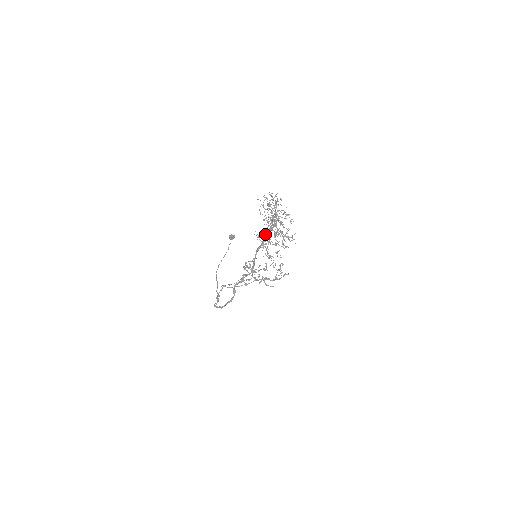
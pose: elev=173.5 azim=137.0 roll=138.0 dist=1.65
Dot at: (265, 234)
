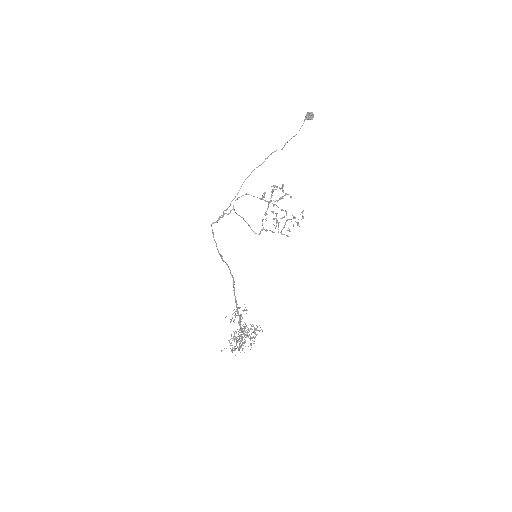
Dot at: occluded
